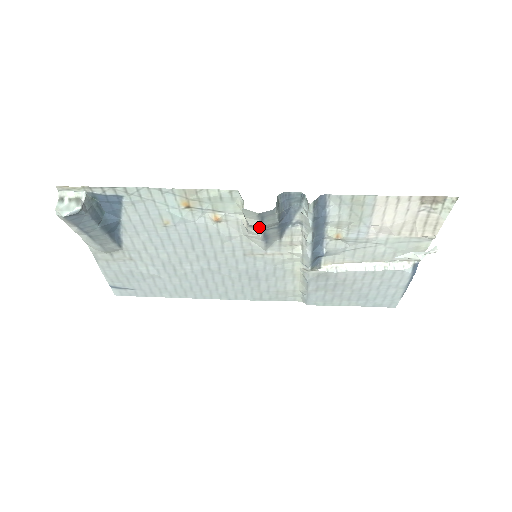
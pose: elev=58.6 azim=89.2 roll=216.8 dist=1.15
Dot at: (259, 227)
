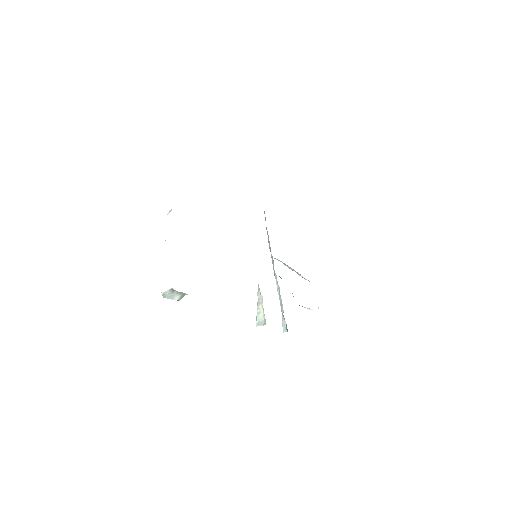
Dot at: occluded
